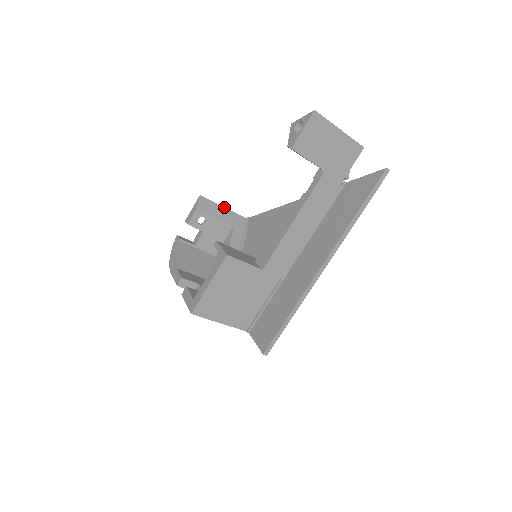
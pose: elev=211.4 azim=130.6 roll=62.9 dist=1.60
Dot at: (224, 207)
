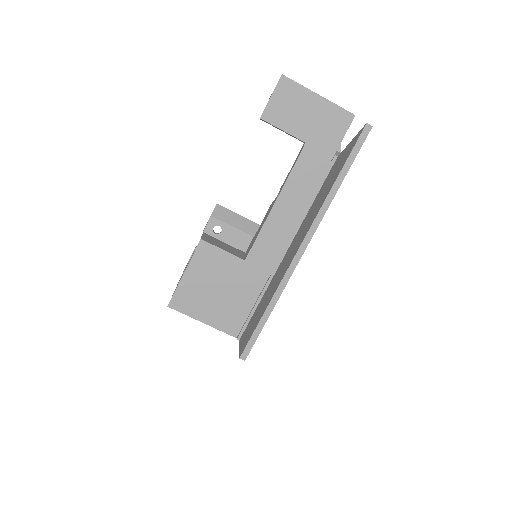
Dot at: (244, 217)
